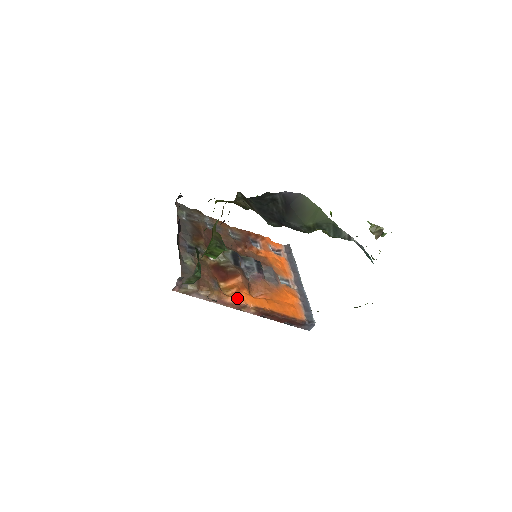
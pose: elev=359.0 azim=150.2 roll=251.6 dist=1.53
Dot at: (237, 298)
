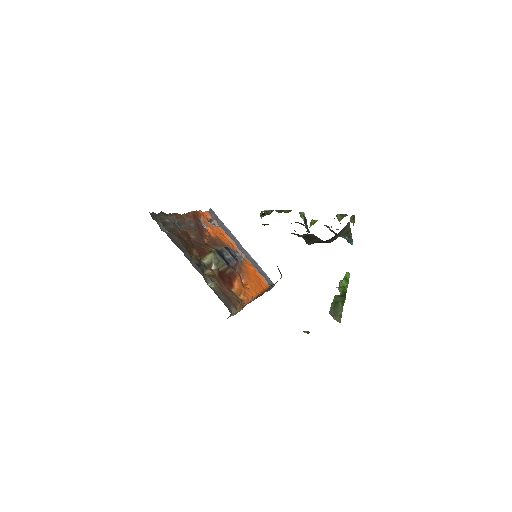
Dot at: (248, 298)
